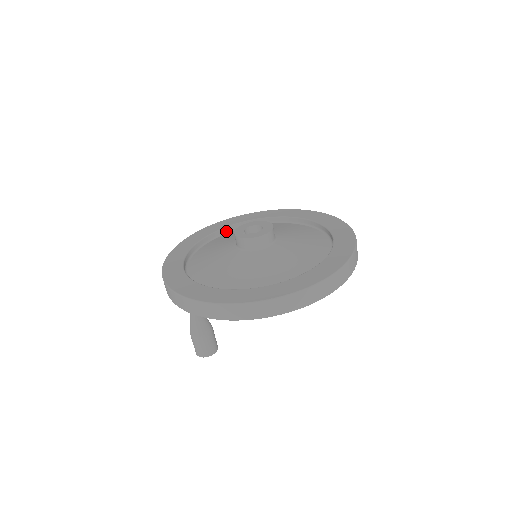
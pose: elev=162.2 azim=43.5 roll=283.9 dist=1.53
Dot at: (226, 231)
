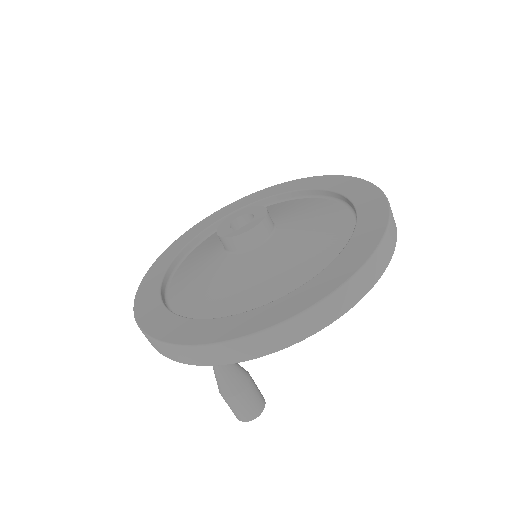
Dot at: (191, 248)
